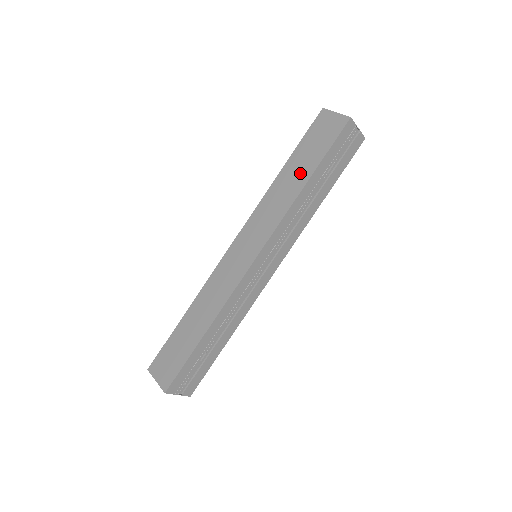
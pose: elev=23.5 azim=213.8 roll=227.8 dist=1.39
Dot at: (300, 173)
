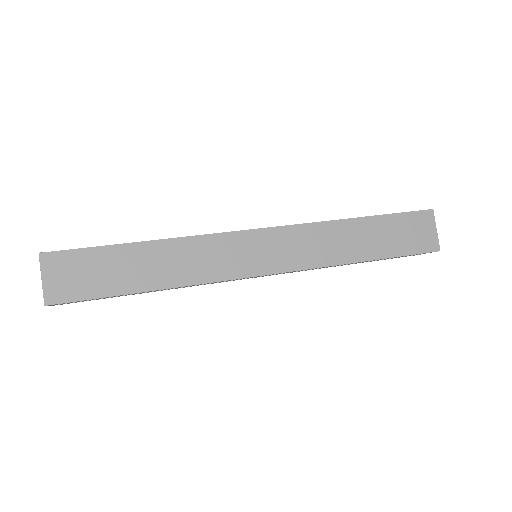
Dot at: (367, 245)
